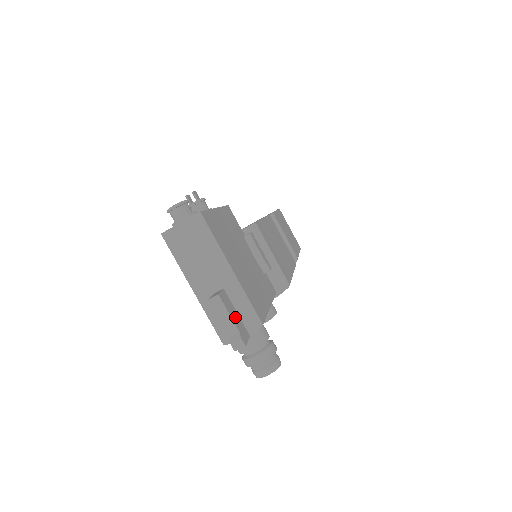
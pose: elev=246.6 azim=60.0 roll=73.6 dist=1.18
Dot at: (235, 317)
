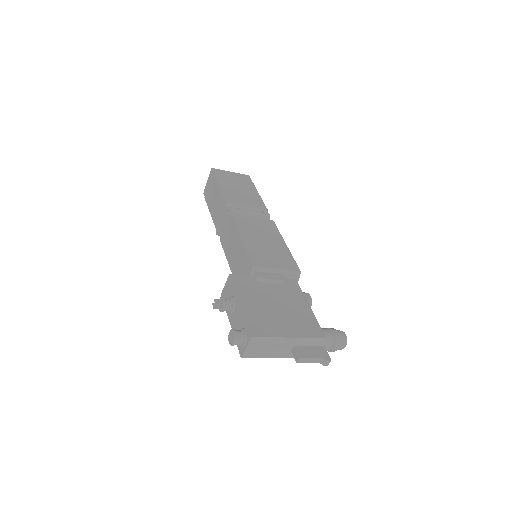
Dot at: (313, 352)
